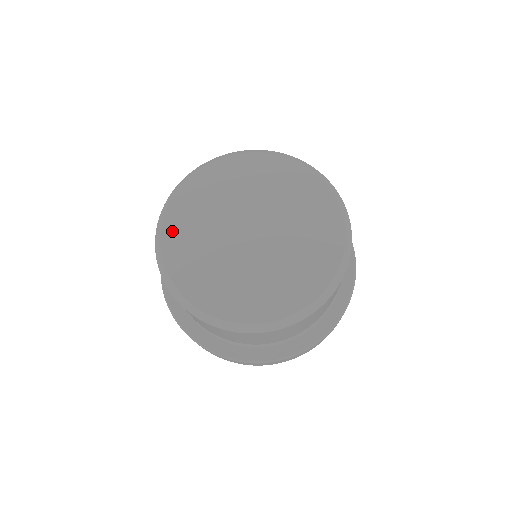
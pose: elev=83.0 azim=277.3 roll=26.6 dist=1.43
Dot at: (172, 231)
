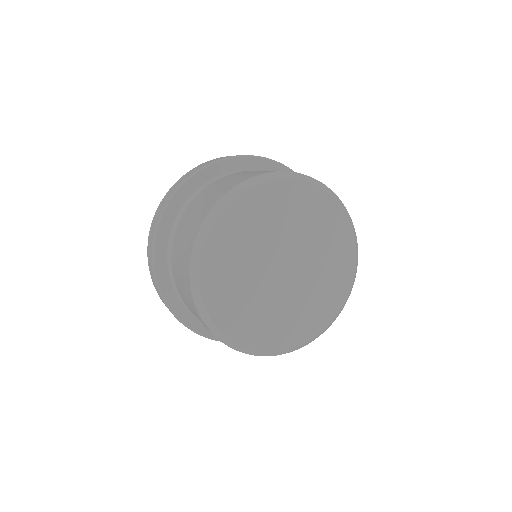
Dot at: (229, 324)
